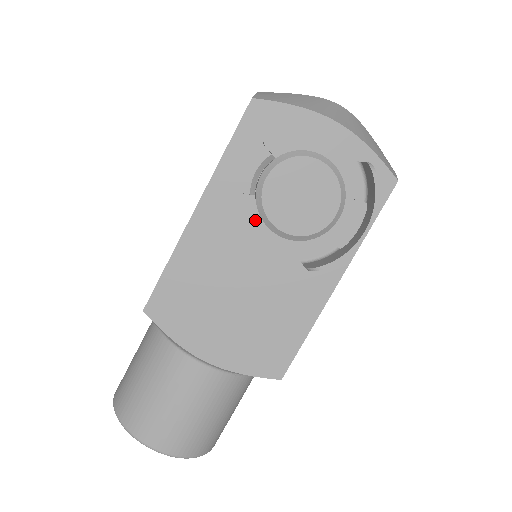
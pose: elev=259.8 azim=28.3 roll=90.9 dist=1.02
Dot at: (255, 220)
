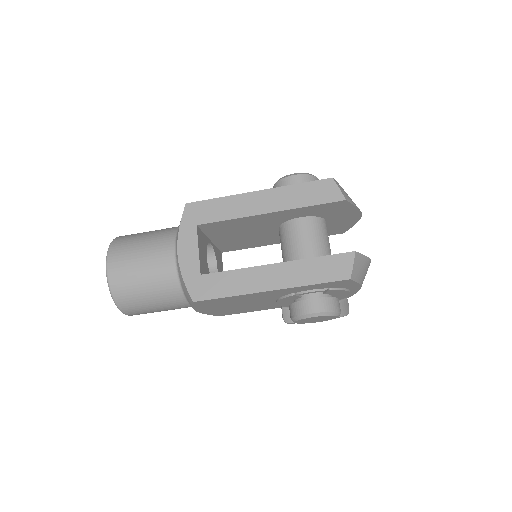
Dot at: (287, 300)
